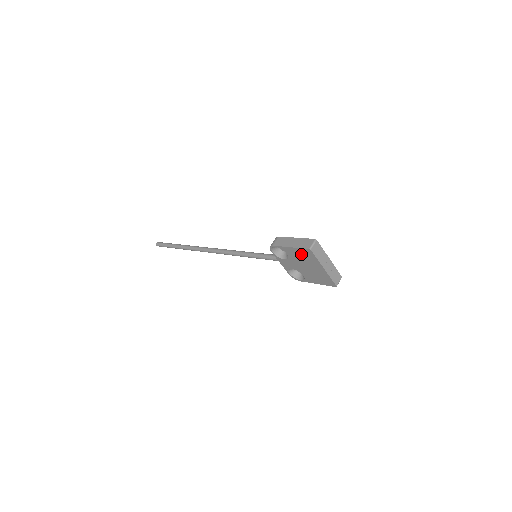
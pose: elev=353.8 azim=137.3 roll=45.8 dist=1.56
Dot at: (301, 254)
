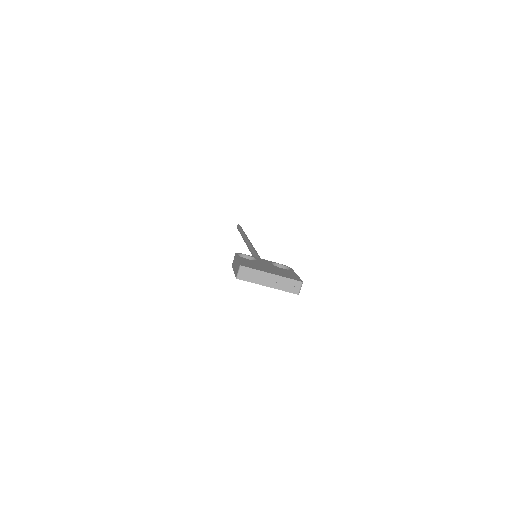
Dot at: occluded
